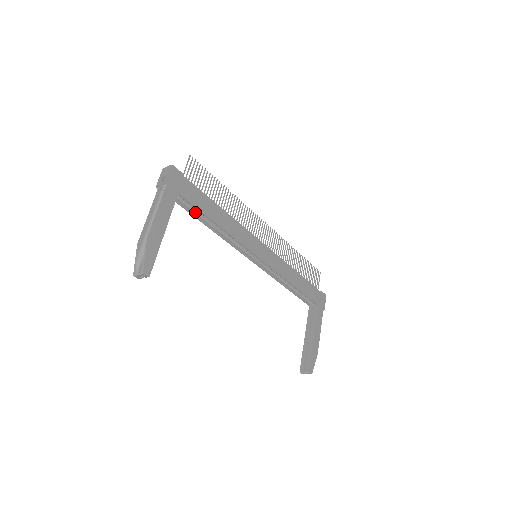
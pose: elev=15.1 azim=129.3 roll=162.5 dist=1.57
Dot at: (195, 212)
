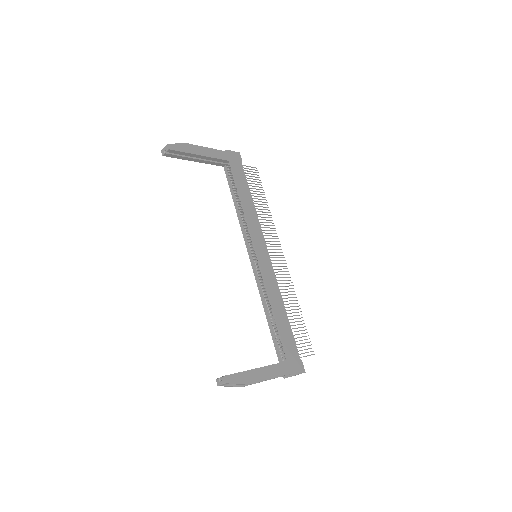
Dot at: (233, 187)
